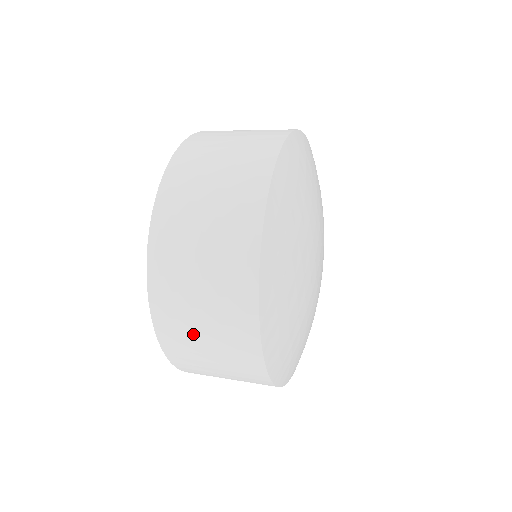
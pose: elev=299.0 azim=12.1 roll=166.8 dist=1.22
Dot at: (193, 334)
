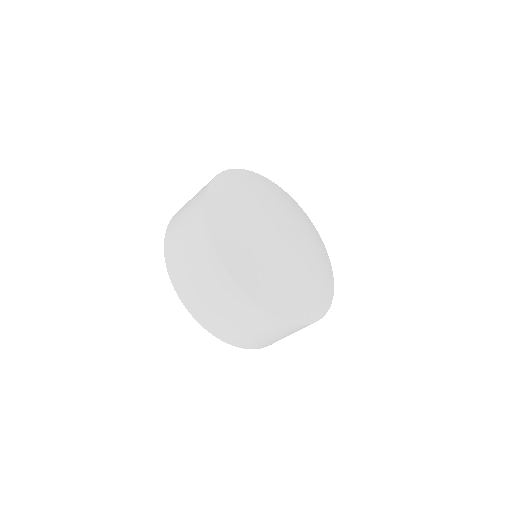
Dot at: (190, 278)
